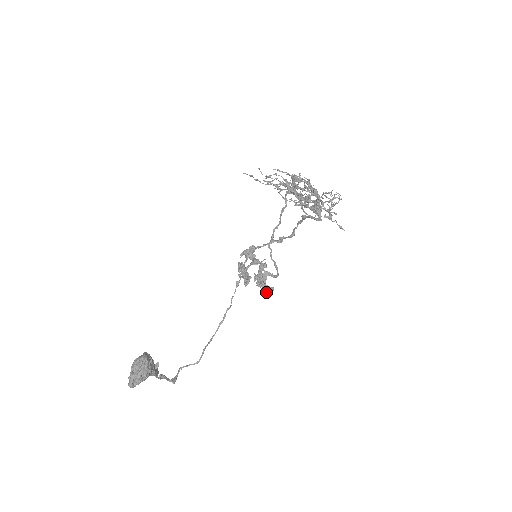
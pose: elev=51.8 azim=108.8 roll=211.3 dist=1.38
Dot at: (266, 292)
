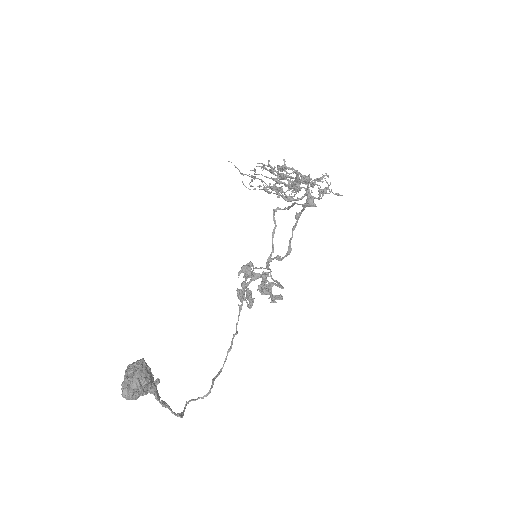
Dot at: occluded
